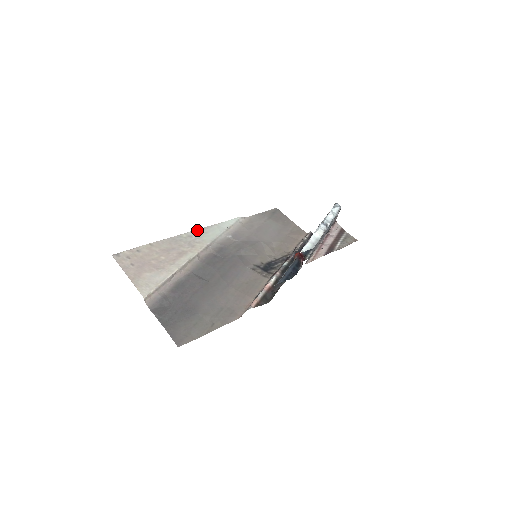
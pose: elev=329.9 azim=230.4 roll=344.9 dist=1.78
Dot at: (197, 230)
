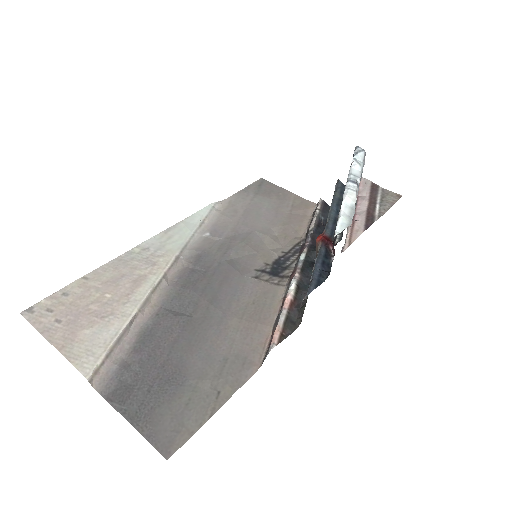
Dot at: (155, 237)
